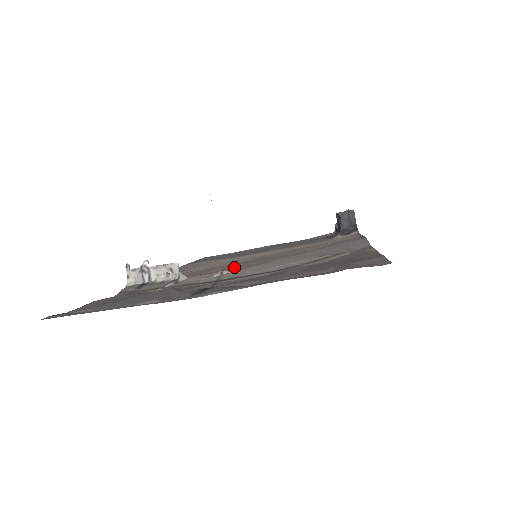
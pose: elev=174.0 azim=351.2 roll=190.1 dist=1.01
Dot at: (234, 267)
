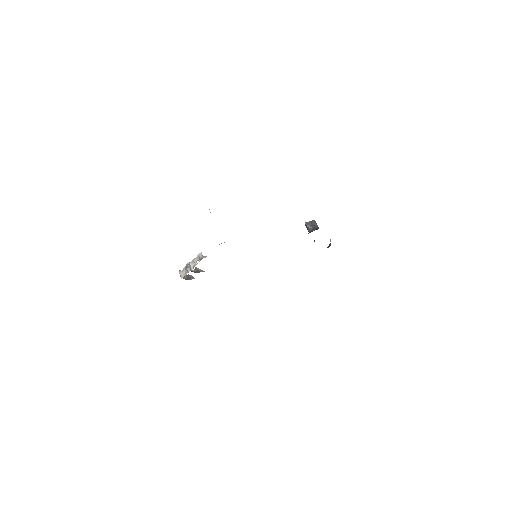
Dot at: occluded
